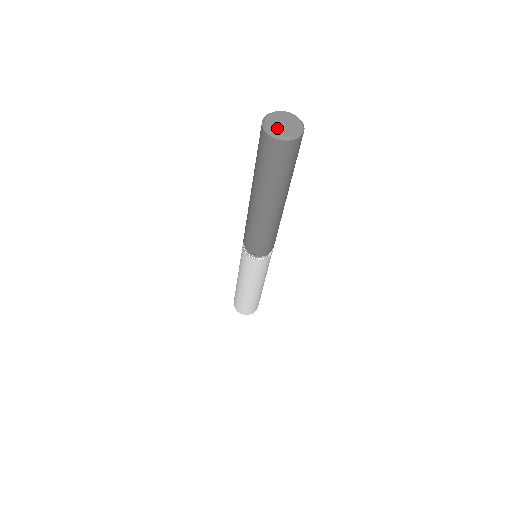
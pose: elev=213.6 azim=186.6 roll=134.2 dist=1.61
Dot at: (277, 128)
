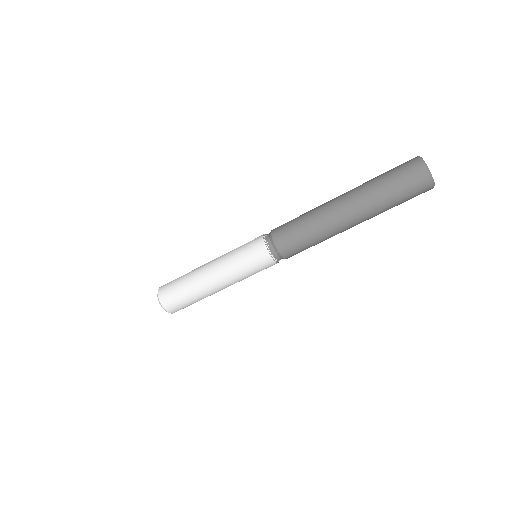
Dot at: occluded
